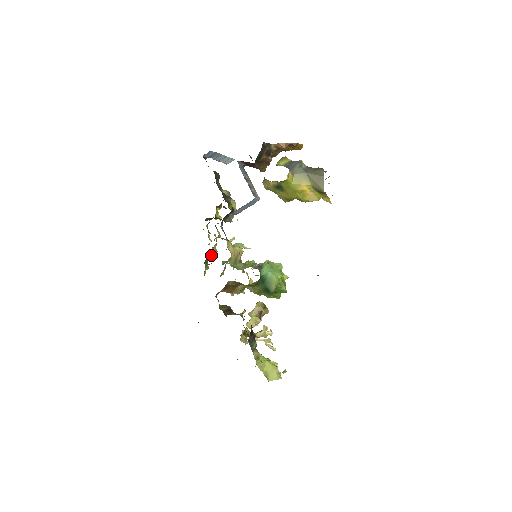
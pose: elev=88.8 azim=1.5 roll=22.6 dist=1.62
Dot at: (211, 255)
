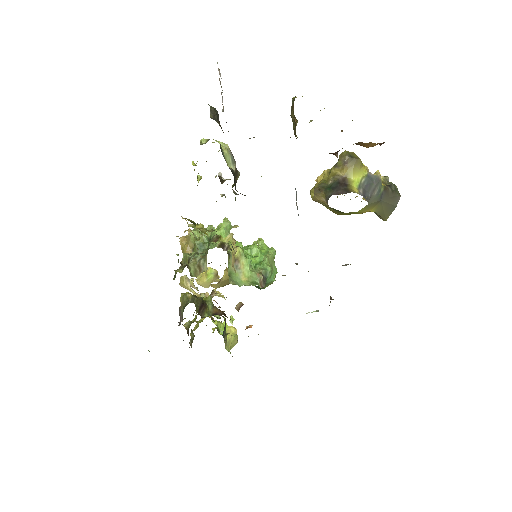
Dot at: occluded
